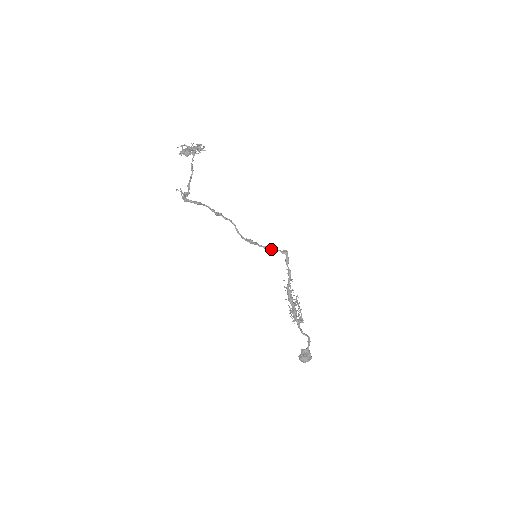
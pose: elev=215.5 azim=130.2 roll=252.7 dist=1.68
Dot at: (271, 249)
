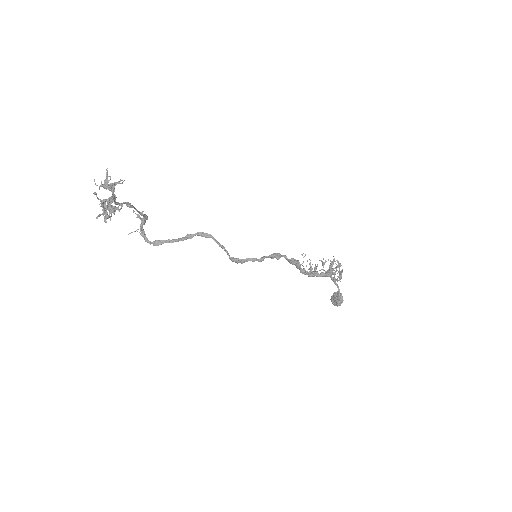
Dot at: (272, 256)
